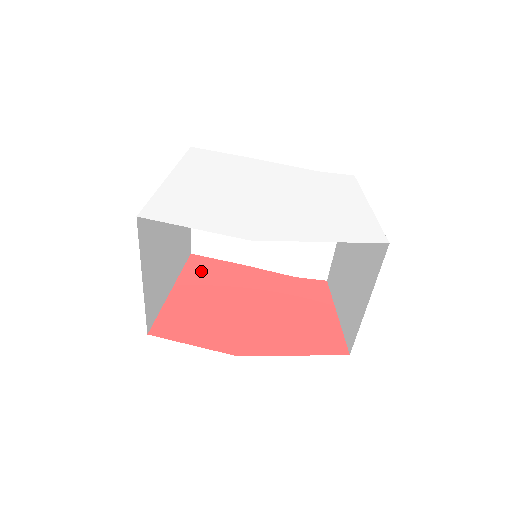
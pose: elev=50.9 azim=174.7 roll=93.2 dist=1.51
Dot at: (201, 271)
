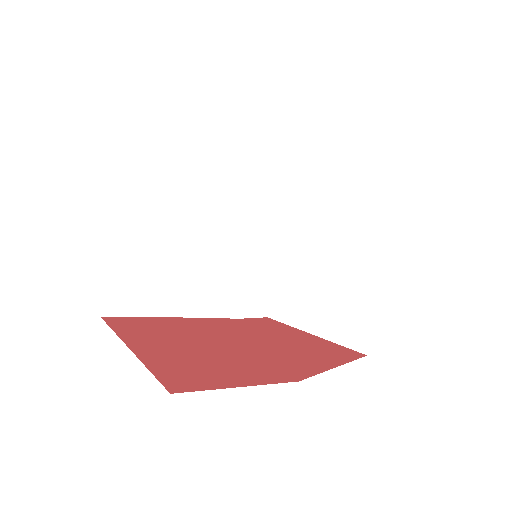
Dot at: (139, 328)
